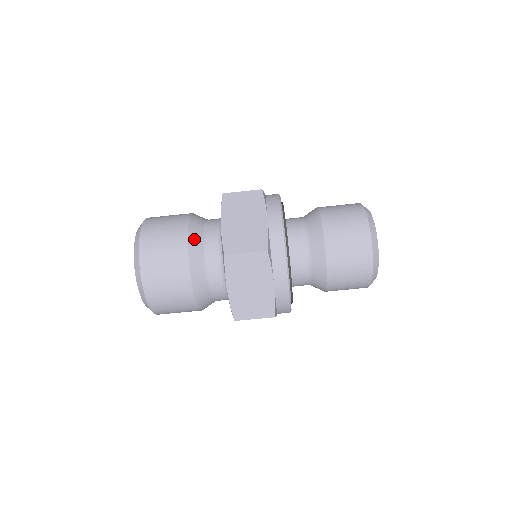
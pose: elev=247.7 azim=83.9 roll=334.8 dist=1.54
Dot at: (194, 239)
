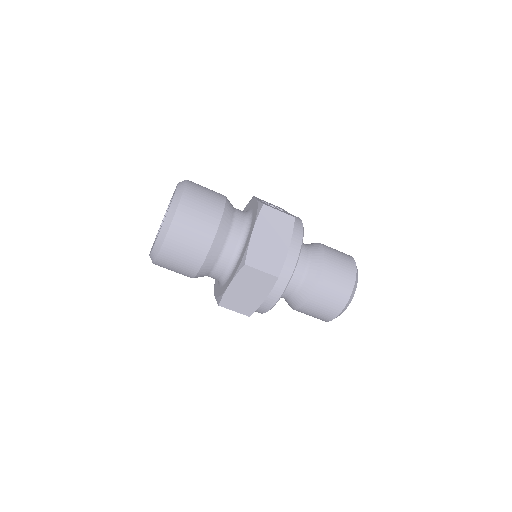
Dot at: (222, 230)
